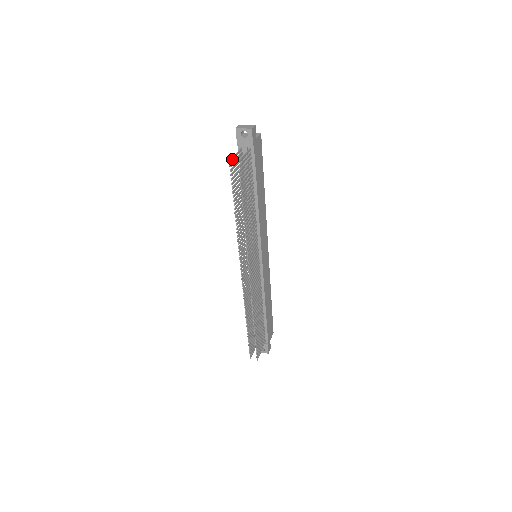
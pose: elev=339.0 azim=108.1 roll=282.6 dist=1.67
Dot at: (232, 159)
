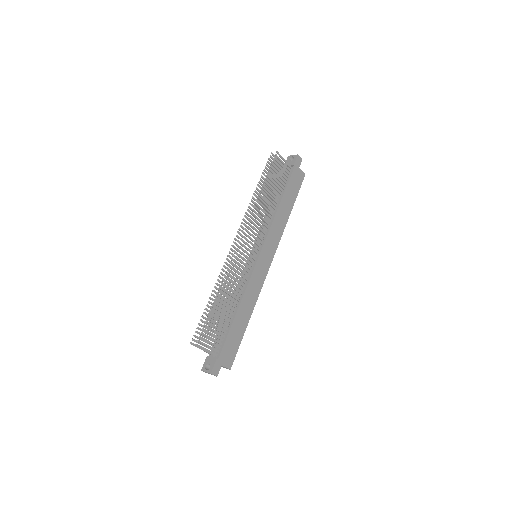
Dot at: (274, 156)
